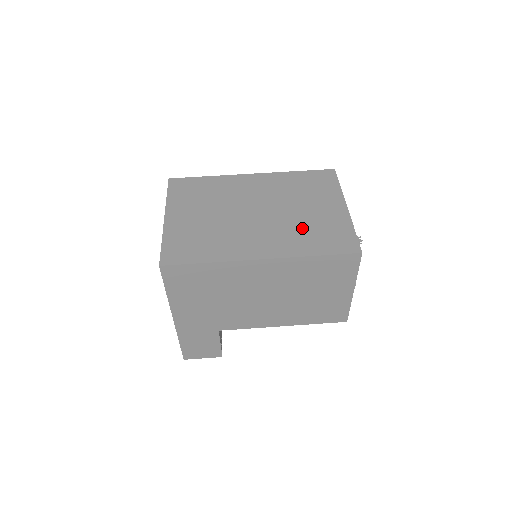
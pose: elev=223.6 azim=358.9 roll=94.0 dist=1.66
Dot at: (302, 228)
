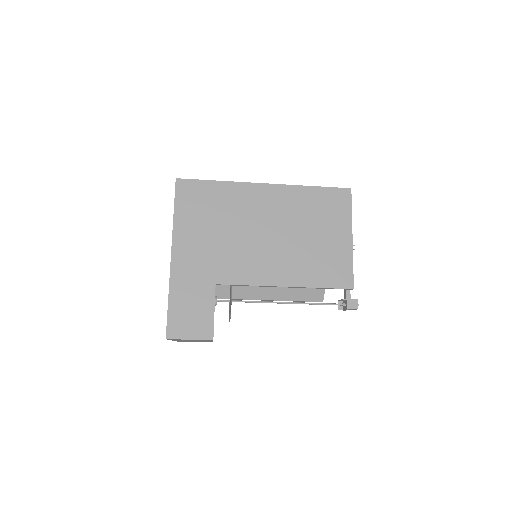
Dot at: occluded
